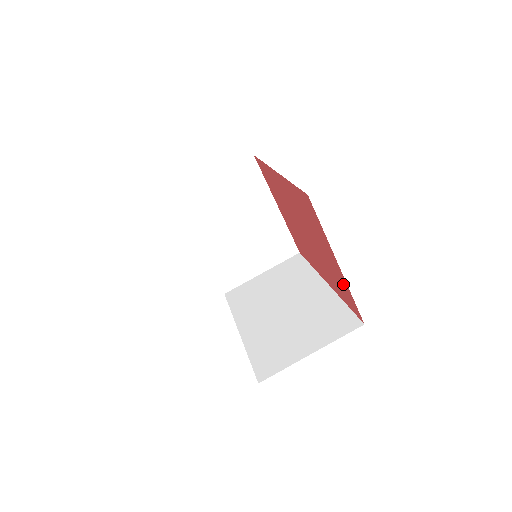
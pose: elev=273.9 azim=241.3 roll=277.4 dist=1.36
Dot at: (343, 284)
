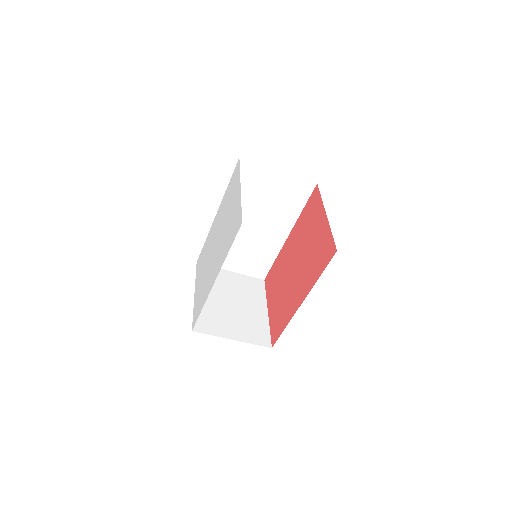
Dot at: (270, 291)
